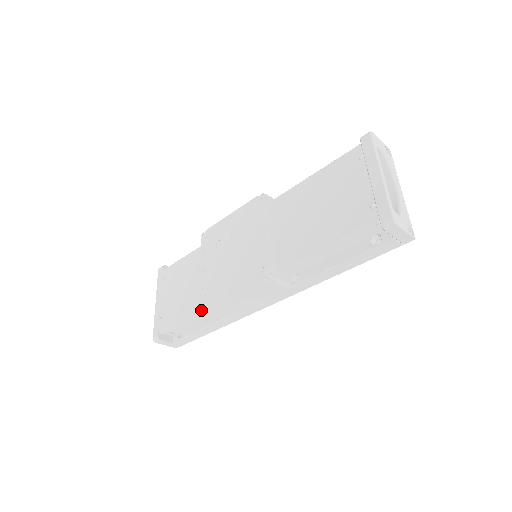
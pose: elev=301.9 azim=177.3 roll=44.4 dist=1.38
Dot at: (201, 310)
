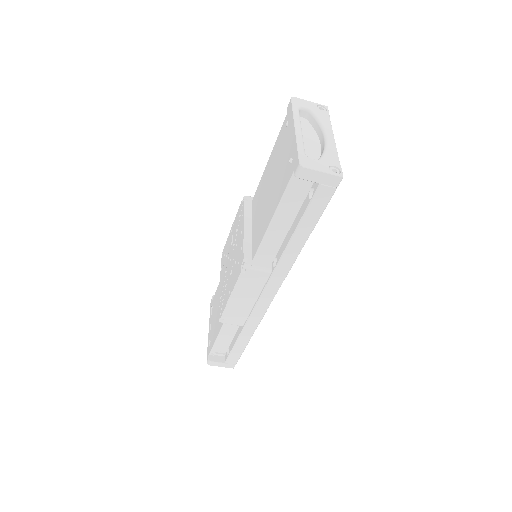
Dot at: (219, 320)
